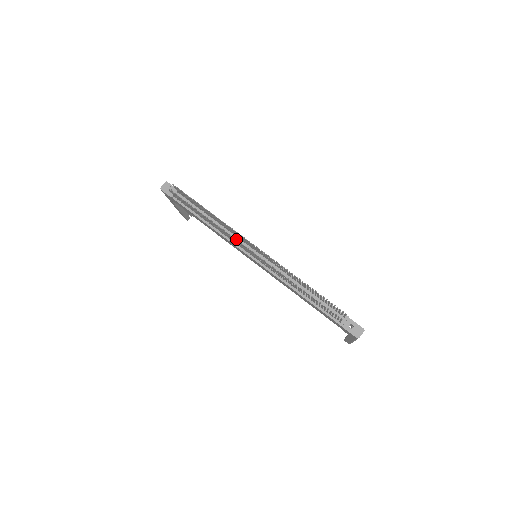
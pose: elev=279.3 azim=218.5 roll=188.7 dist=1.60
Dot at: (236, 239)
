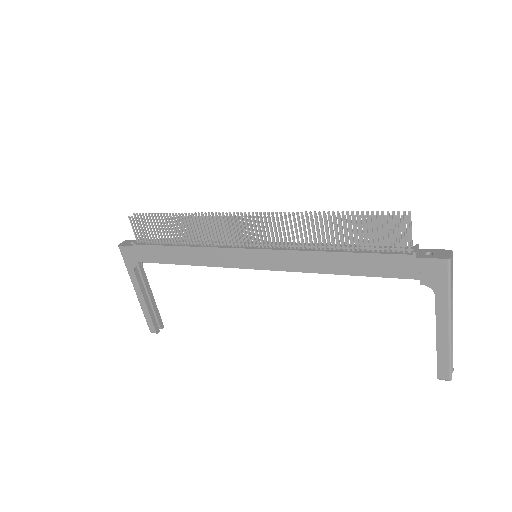
Dot at: (224, 242)
